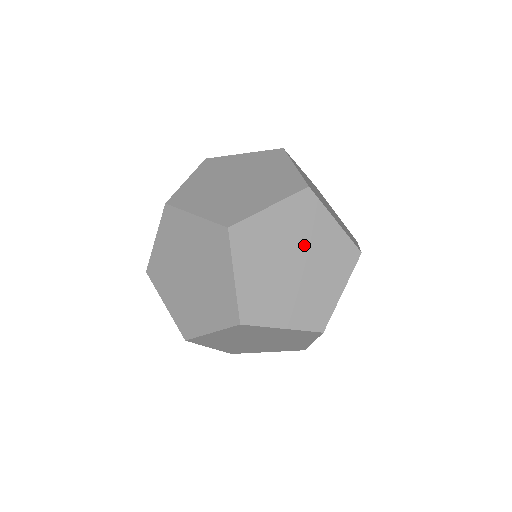
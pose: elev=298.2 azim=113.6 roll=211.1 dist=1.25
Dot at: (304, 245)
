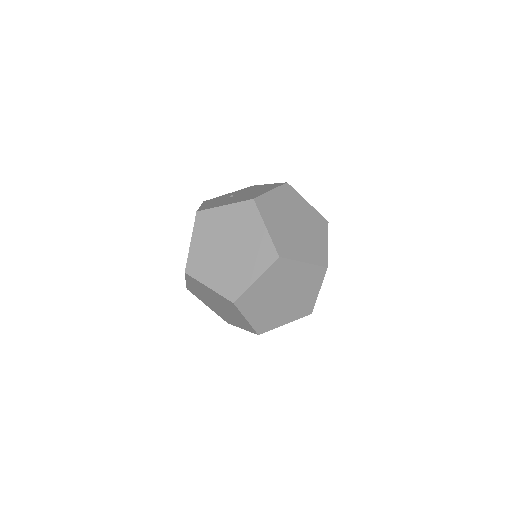
Dot at: (296, 291)
